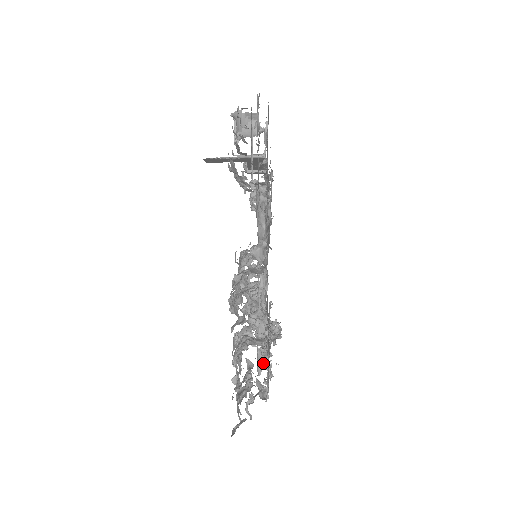
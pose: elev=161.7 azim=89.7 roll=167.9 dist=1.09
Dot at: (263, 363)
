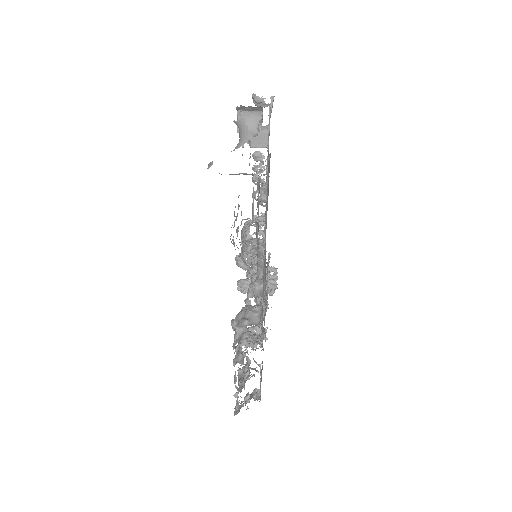
Dot at: occluded
